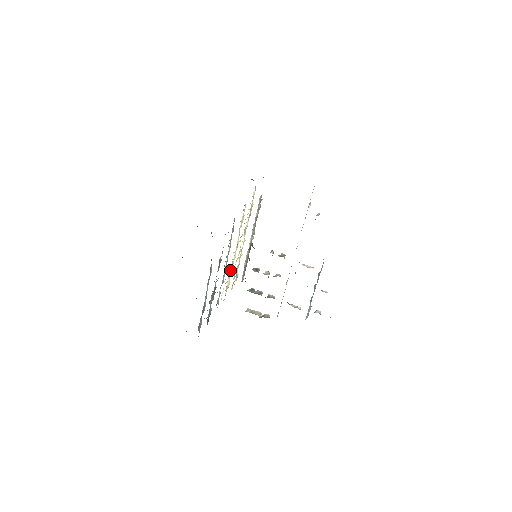
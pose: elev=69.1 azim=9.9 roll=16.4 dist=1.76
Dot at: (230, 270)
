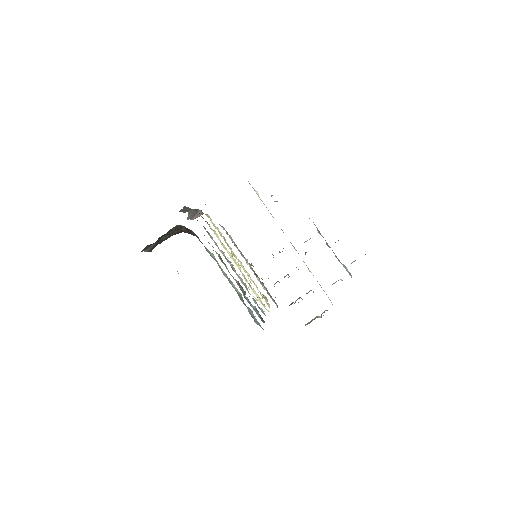
Dot at: (247, 282)
